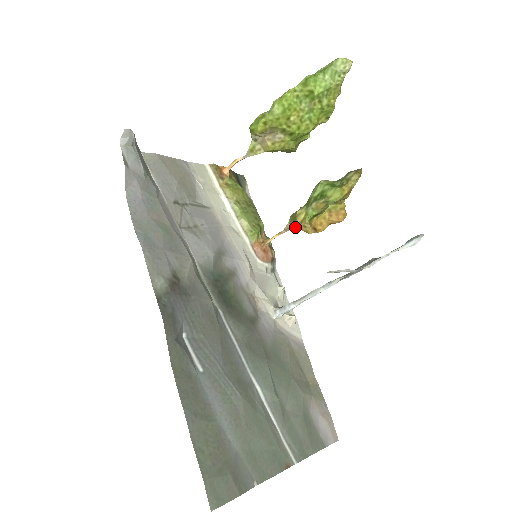
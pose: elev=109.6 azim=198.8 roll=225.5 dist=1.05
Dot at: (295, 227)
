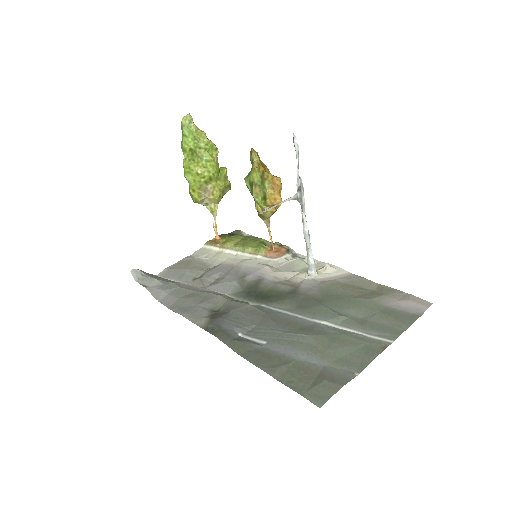
Dot at: (269, 218)
